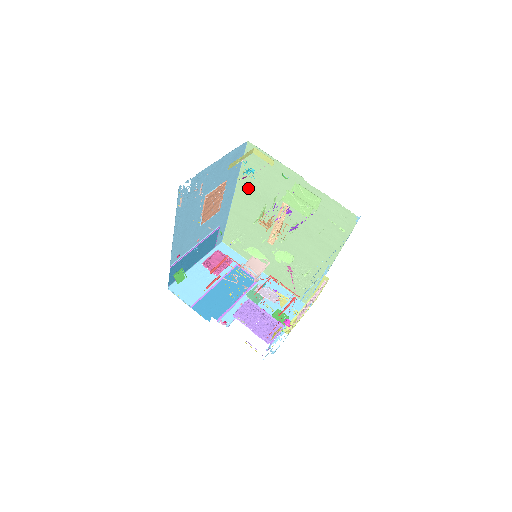
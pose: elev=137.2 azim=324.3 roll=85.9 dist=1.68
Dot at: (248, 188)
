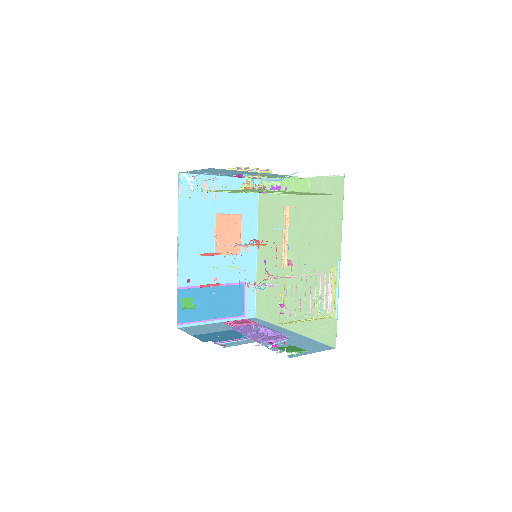
Dot at: (265, 227)
